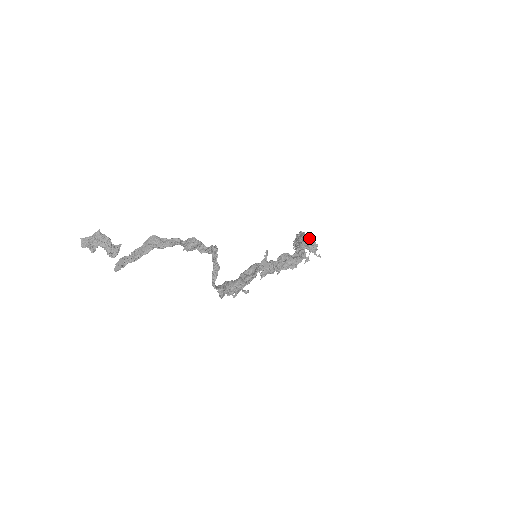
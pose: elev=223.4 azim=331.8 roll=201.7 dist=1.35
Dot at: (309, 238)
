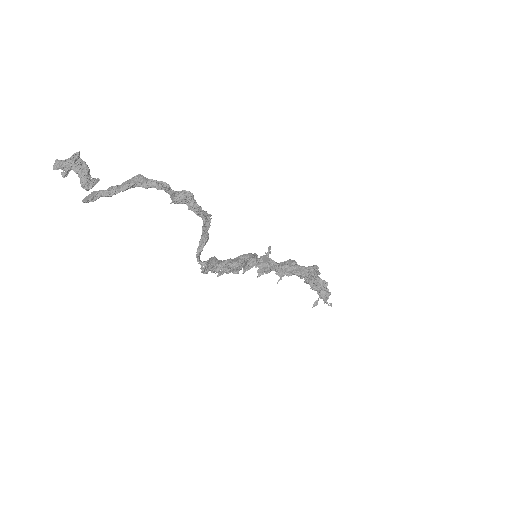
Dot at: (321, 280)
